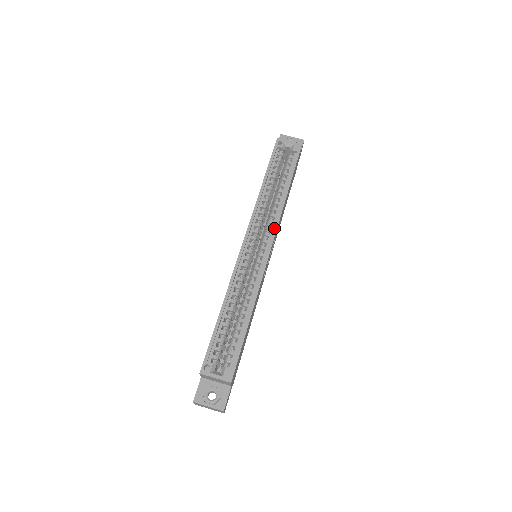
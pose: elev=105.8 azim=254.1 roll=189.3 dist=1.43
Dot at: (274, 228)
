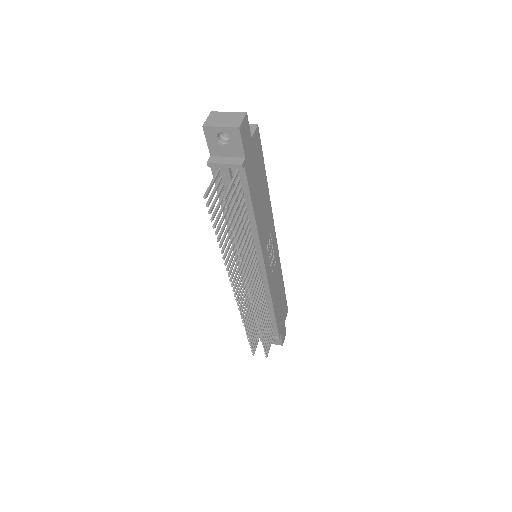
Dot at: occluded
